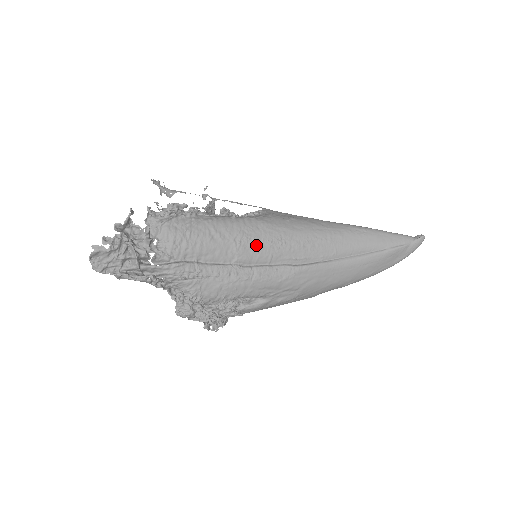
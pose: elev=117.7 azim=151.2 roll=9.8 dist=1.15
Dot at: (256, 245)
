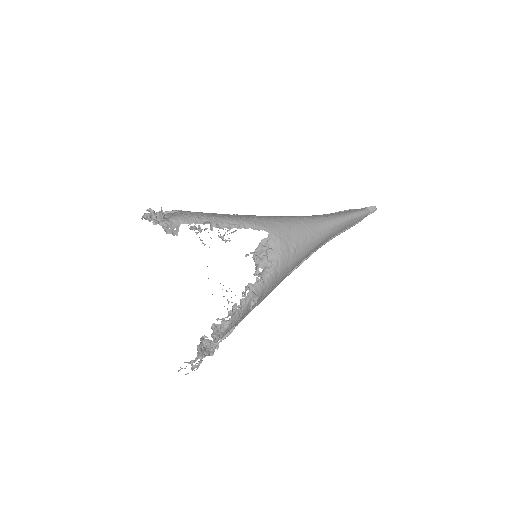
Dot at: occluded
